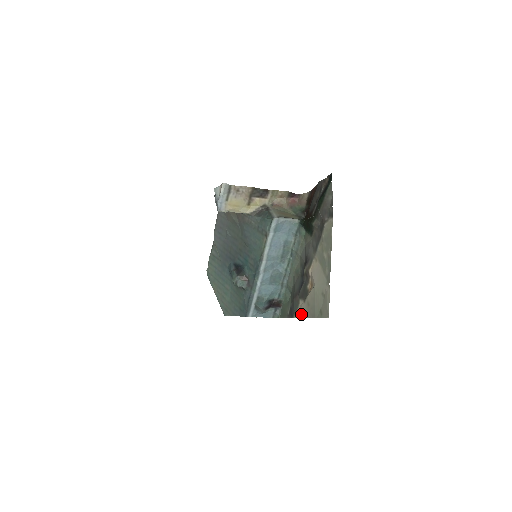
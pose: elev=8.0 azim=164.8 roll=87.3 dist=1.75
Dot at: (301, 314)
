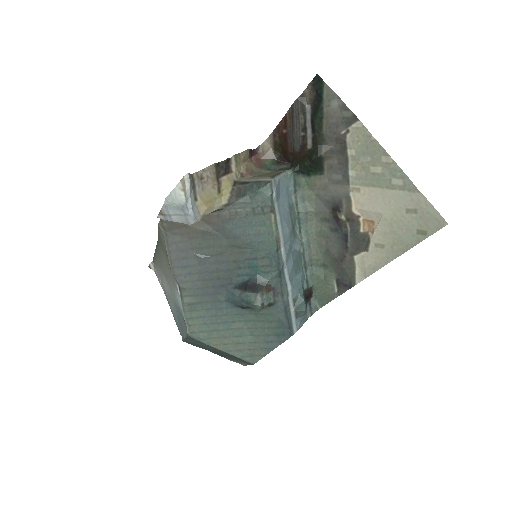
Dot at: (371, 268)
